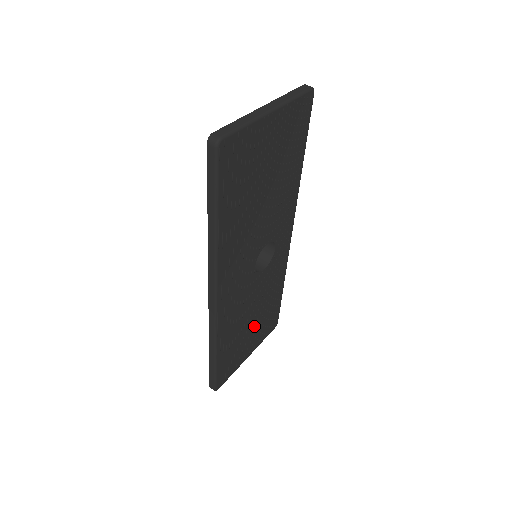
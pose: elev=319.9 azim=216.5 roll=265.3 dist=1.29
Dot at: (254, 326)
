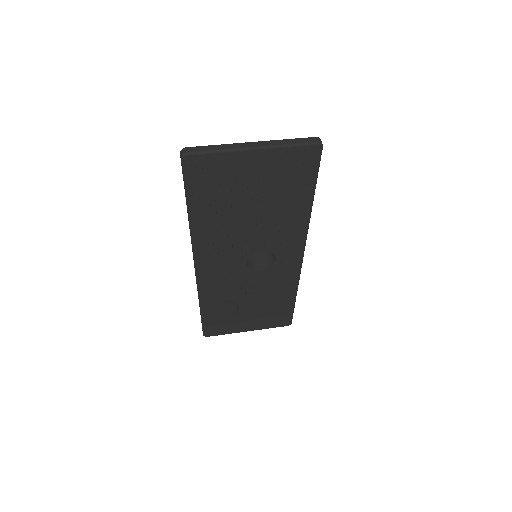
Dot at: (253, 310)
